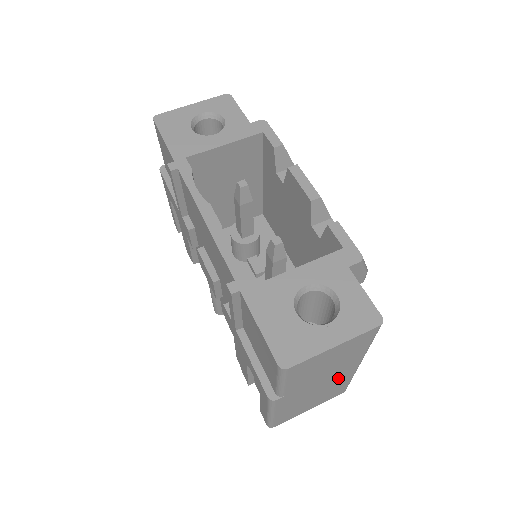
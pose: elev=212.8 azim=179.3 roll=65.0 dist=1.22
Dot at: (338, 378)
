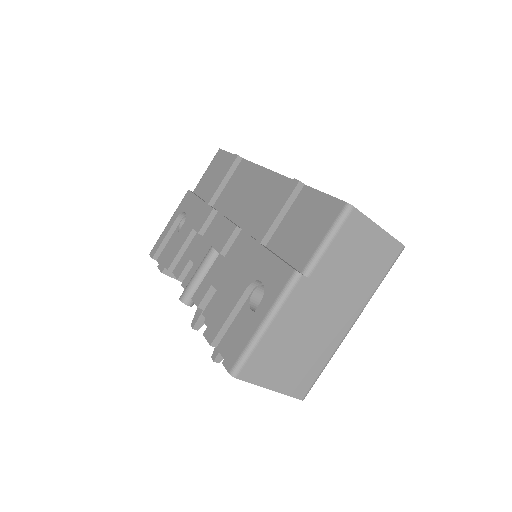
Dot at: (332, 329)
